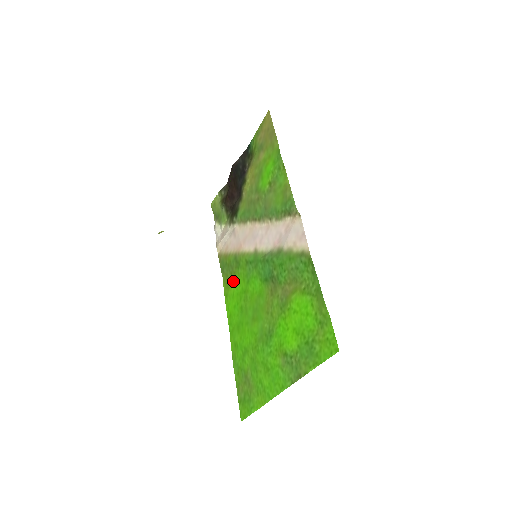
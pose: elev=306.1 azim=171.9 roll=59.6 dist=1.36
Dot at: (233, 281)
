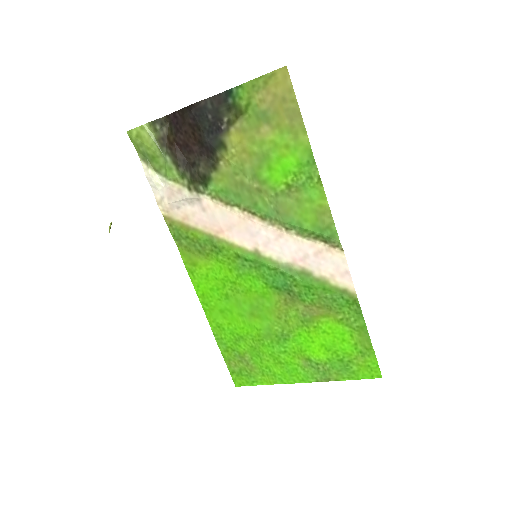
Dot at: (205, 261)
